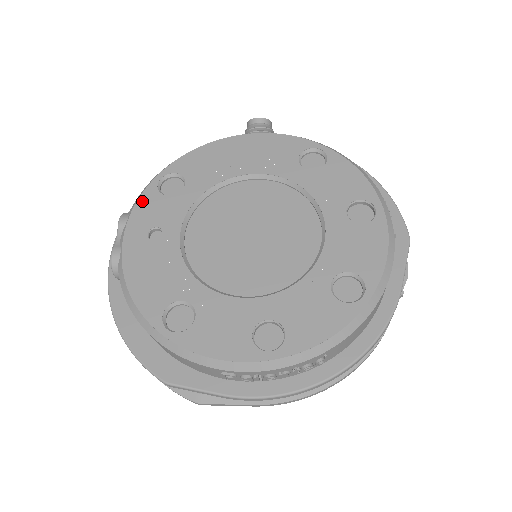
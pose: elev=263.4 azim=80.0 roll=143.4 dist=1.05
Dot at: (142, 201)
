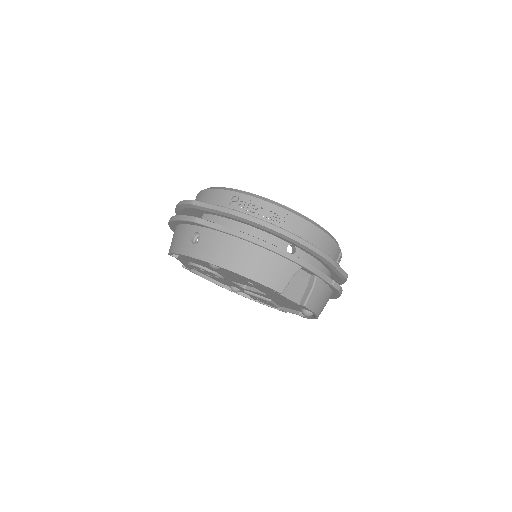
Dot at: occluded
